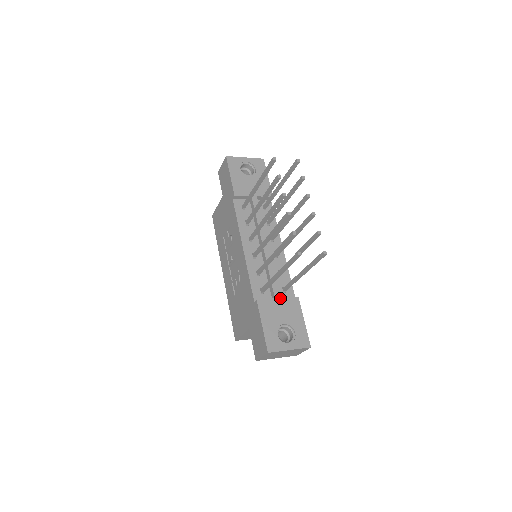
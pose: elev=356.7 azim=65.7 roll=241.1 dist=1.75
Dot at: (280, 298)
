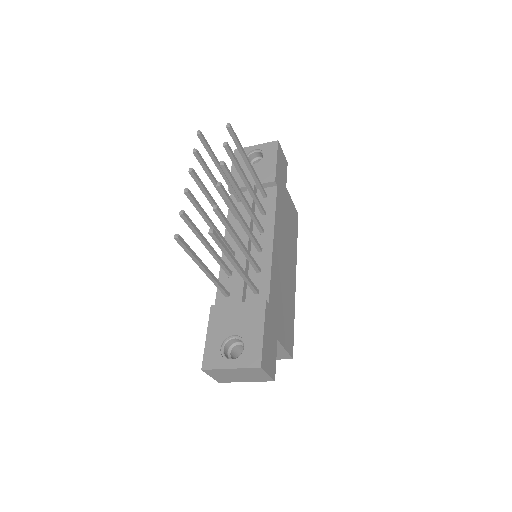
Dot at: (241, 302)
